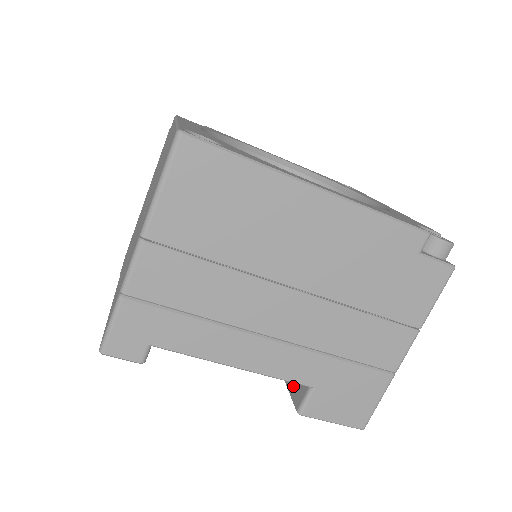
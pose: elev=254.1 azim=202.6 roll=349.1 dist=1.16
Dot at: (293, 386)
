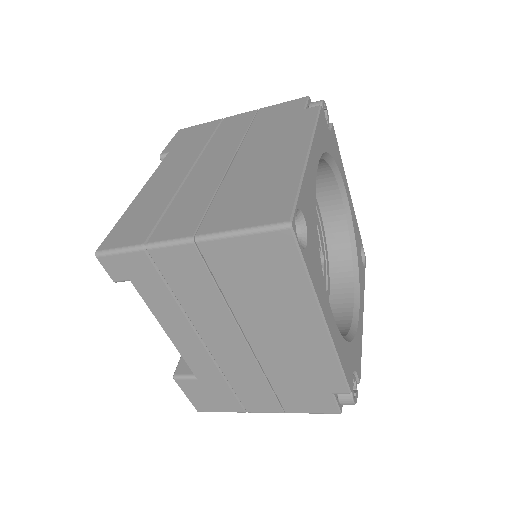
Dot at: occluded
